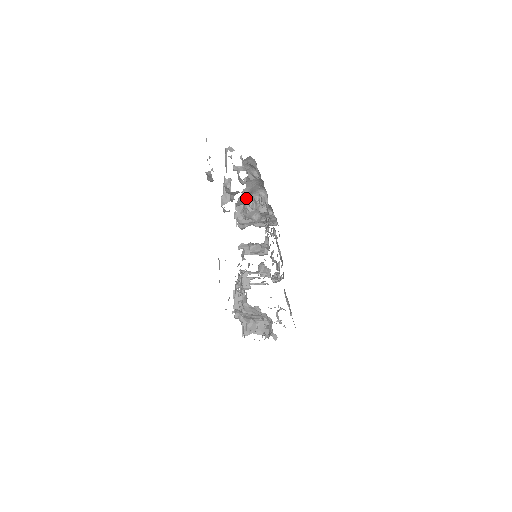
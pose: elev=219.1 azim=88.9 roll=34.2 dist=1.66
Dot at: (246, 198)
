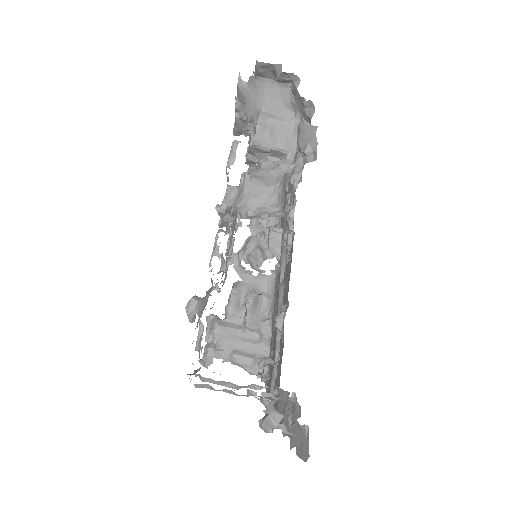
Dot at: occluded
